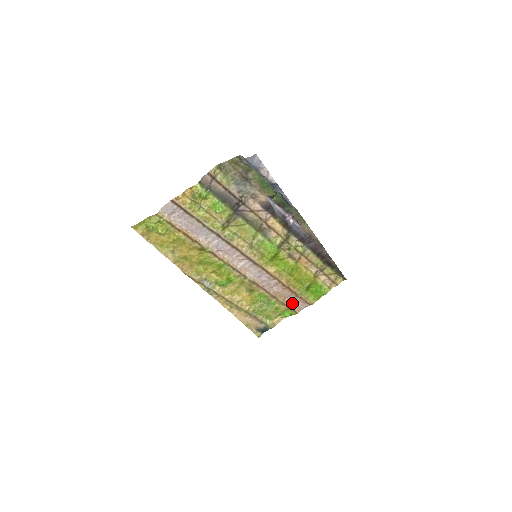
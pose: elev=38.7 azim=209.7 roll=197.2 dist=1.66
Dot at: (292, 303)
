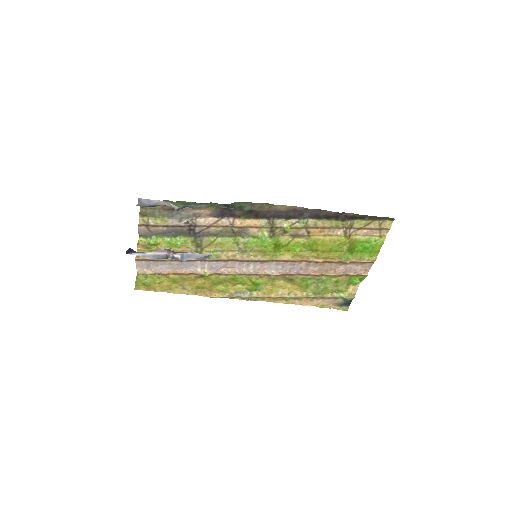
Dot at: (349, 270)
